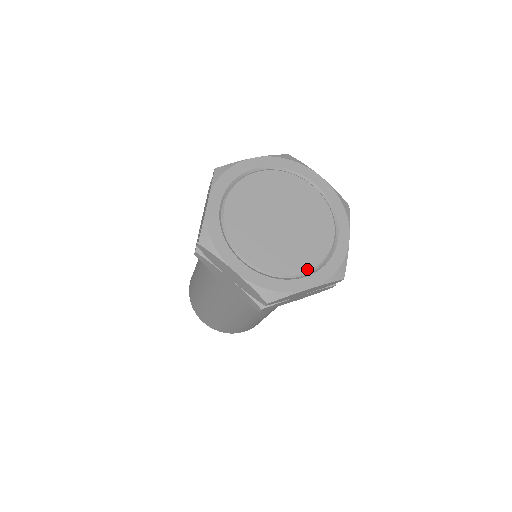
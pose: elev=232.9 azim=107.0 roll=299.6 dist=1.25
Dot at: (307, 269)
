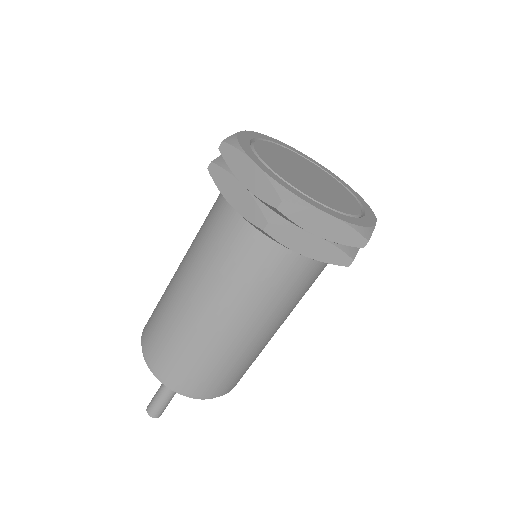
Dot at: (331, 207)
